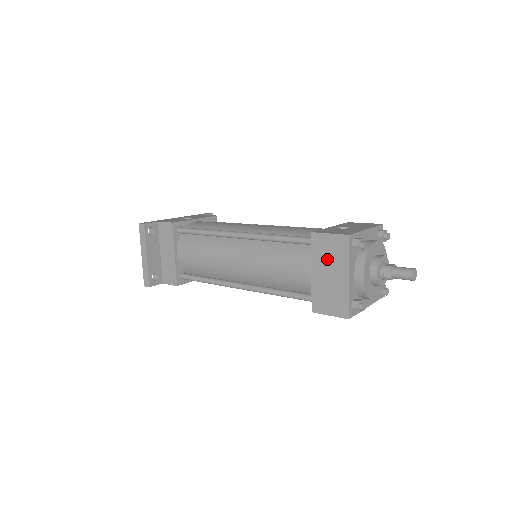
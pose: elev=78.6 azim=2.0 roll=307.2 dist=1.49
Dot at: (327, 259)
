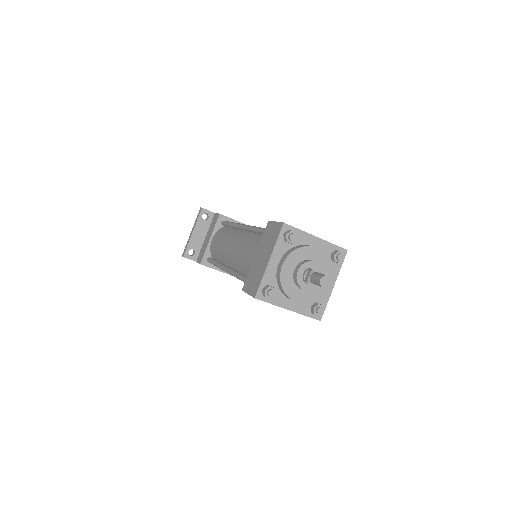
Dot at: (266, 243)
